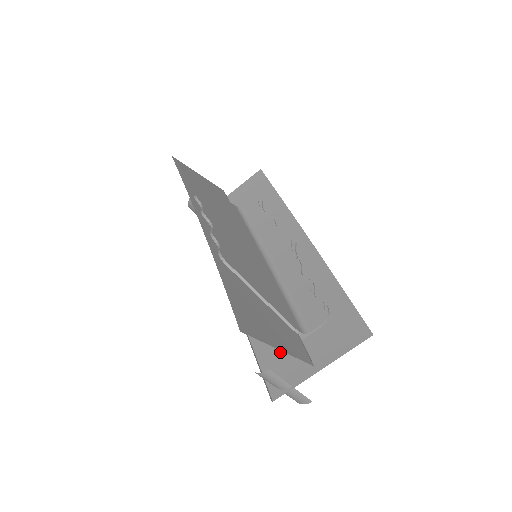
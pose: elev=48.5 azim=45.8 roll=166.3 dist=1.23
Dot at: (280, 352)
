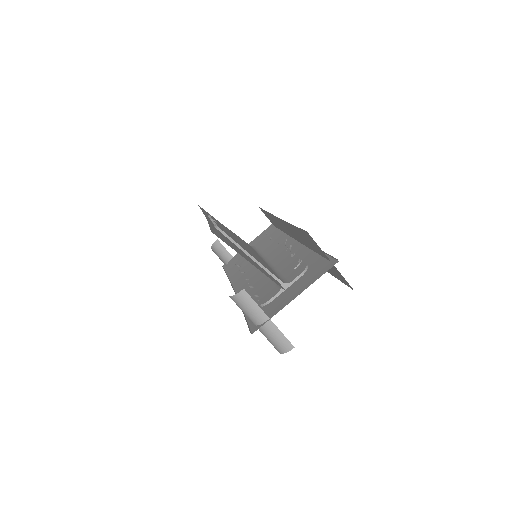
Dot at: (265, 305)
